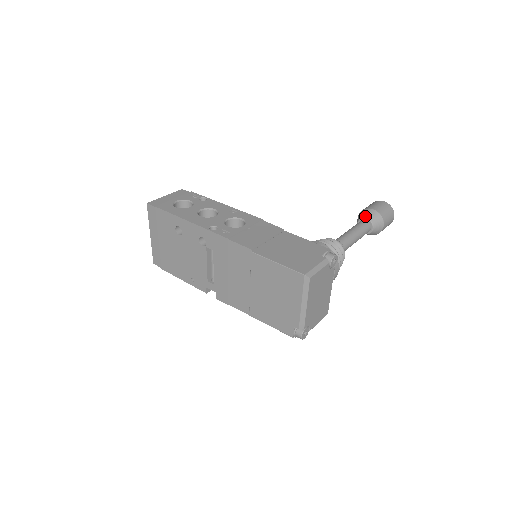
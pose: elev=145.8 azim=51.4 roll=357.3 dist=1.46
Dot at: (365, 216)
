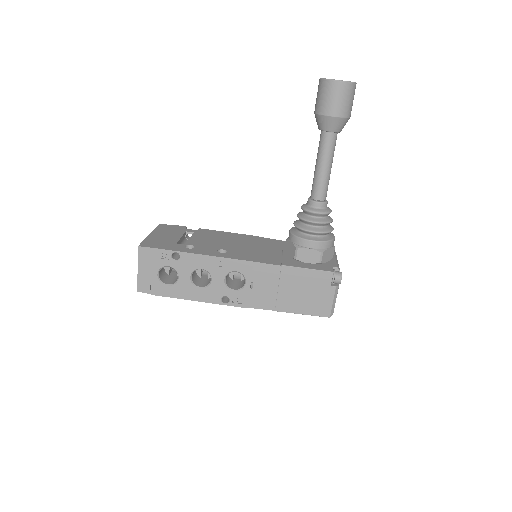
Dot at: (327, 129)
